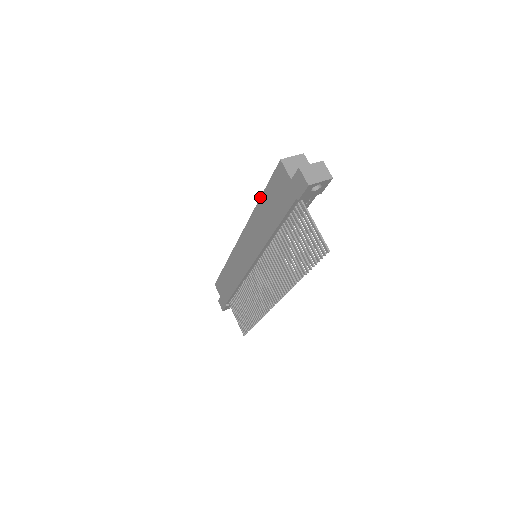
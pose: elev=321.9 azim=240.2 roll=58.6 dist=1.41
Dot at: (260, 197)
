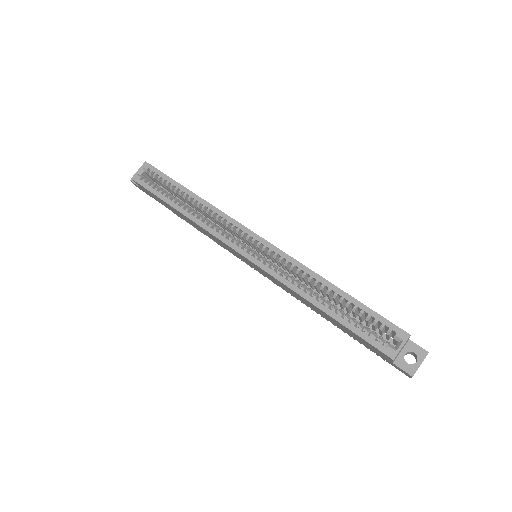
Dot at: (326, 314)
